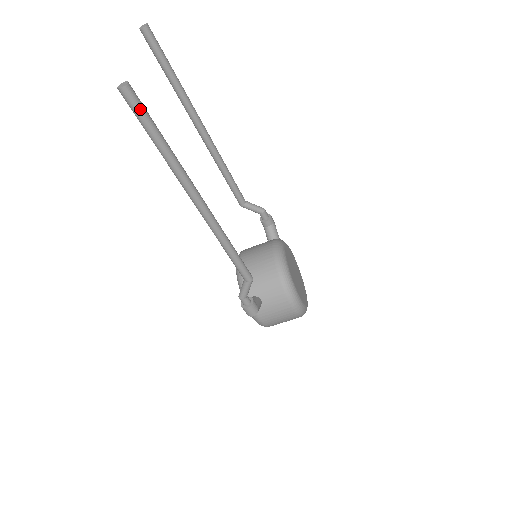
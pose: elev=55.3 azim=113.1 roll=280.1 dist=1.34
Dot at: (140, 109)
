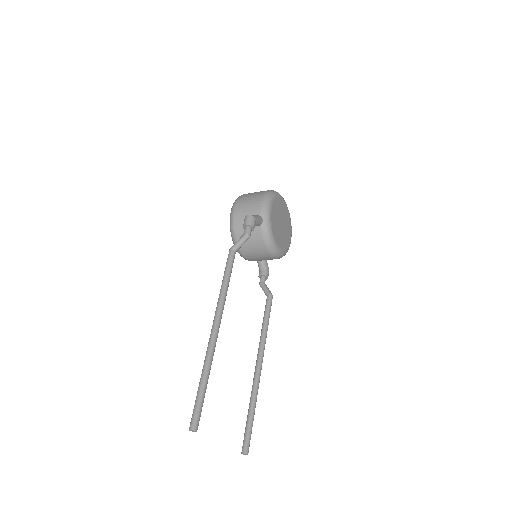
Dot at: (250, 439)
